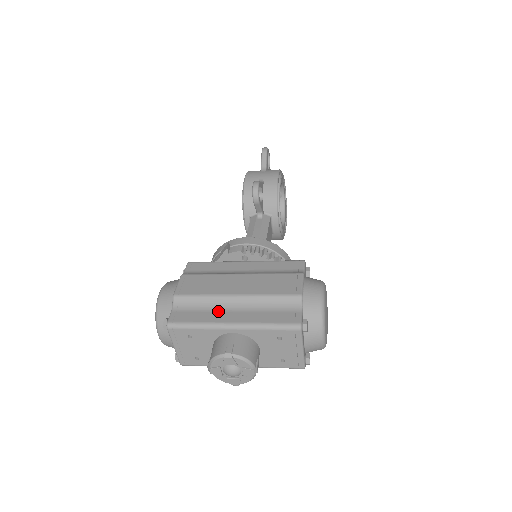
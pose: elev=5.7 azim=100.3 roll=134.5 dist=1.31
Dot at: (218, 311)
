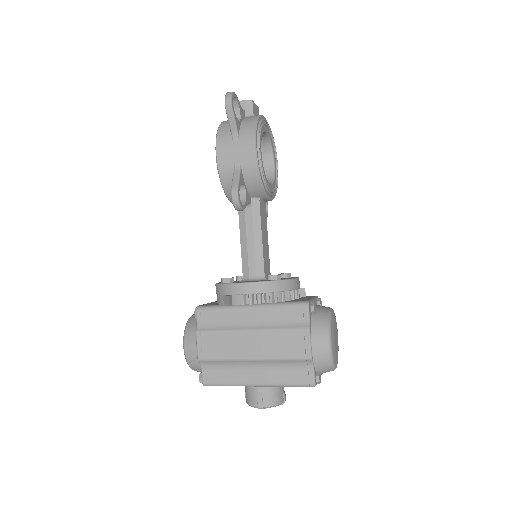
Dot at: (241, 371)
